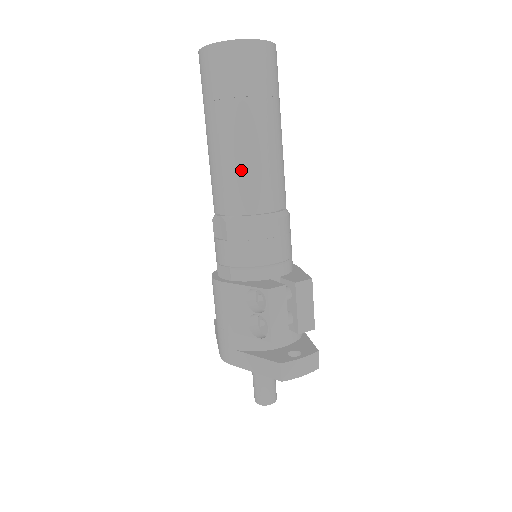
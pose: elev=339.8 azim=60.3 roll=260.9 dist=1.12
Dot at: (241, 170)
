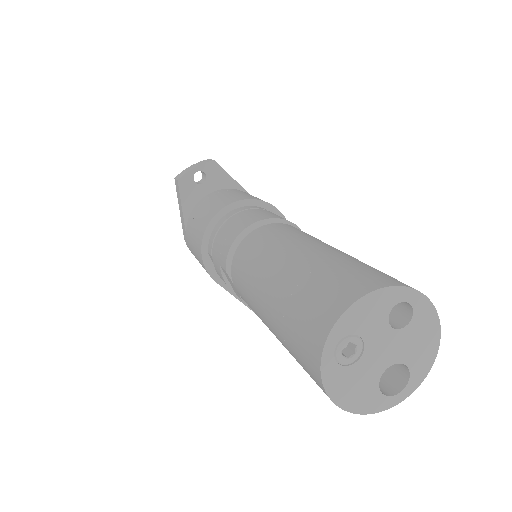
Dot at: occluded
